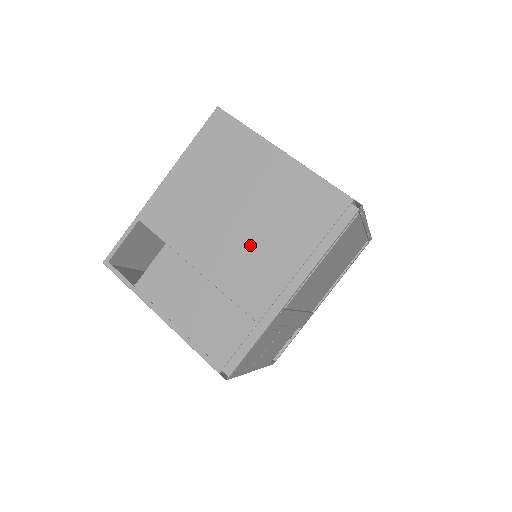
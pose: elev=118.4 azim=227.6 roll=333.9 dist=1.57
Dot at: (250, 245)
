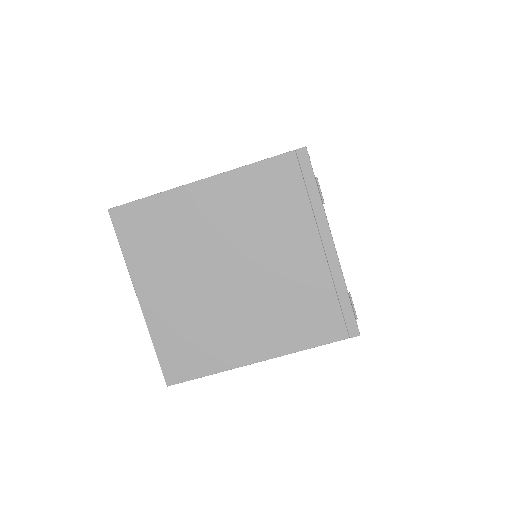
Dot at: occluded
